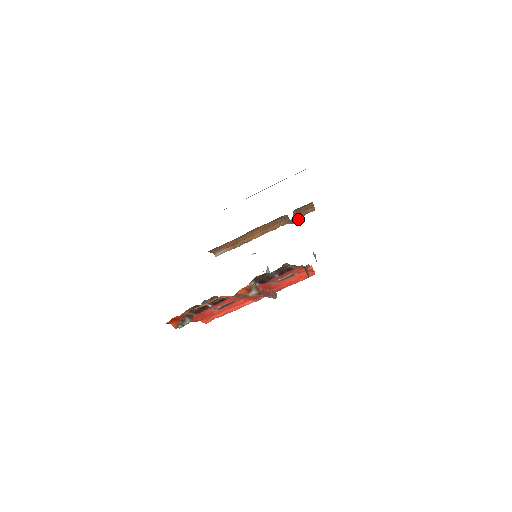
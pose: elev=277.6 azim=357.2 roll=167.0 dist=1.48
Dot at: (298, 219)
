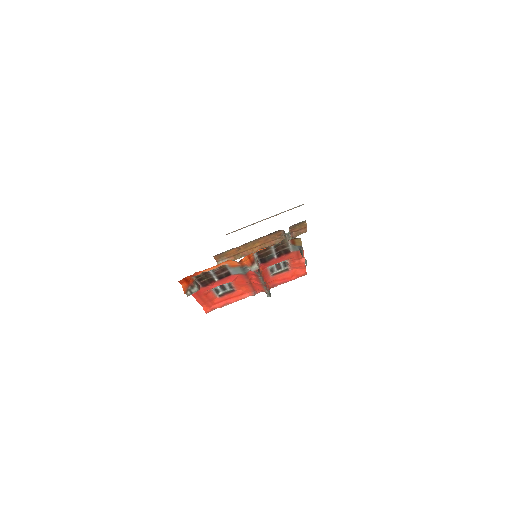
Dot at: (292, 238)
